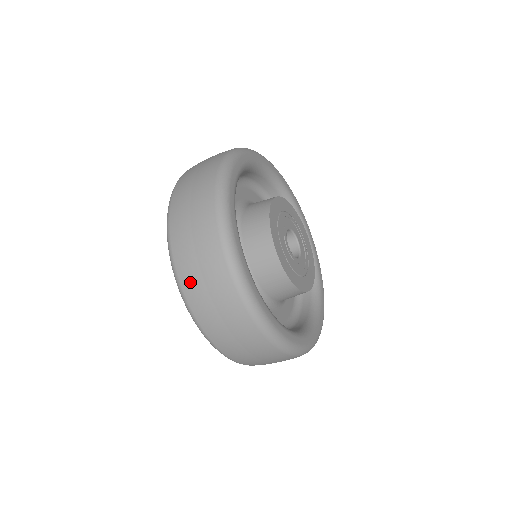
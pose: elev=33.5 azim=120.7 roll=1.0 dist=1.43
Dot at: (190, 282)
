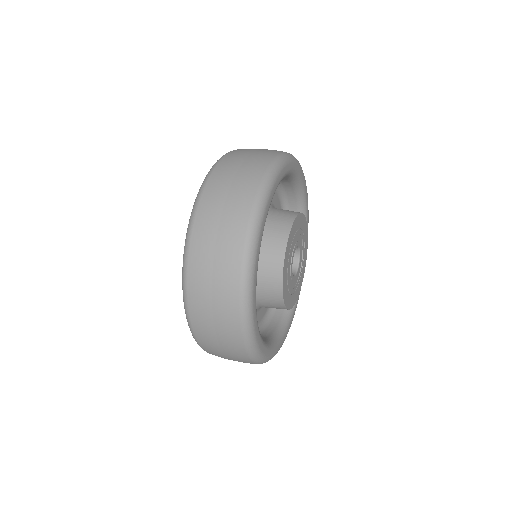
Dot at: (207, 343)
